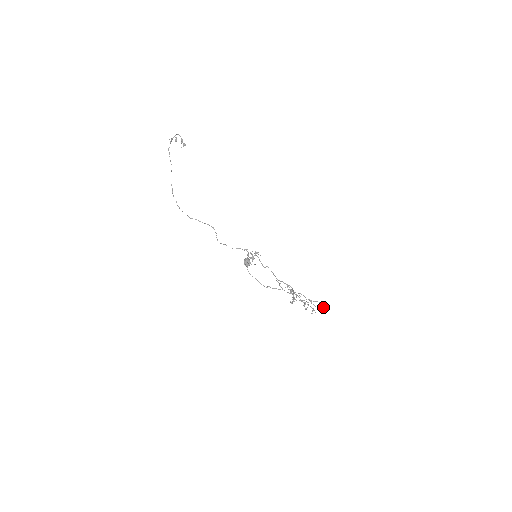
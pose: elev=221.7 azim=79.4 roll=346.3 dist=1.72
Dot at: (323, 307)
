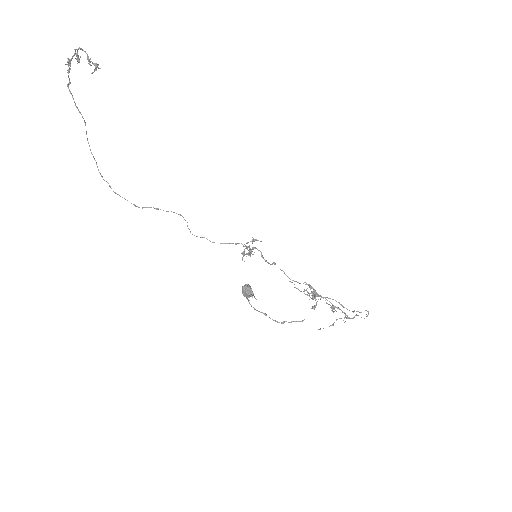
Dot at: (360, 312)
